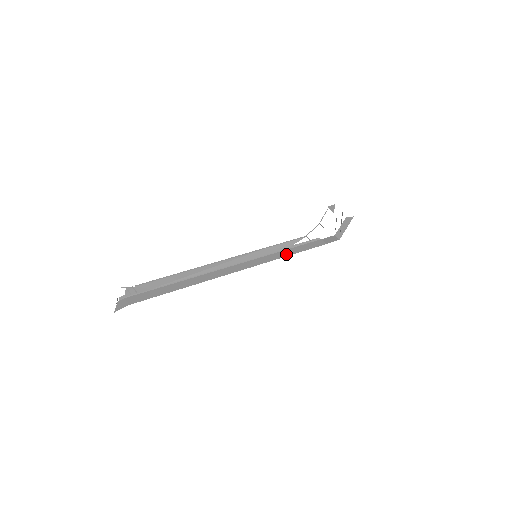
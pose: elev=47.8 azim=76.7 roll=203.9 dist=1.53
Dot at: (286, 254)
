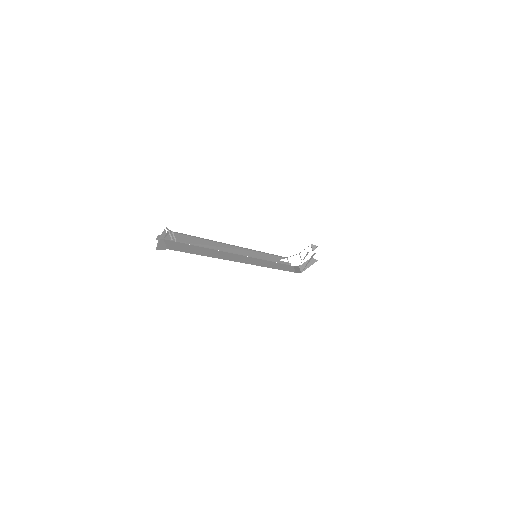
Dot at: (272, 266)
